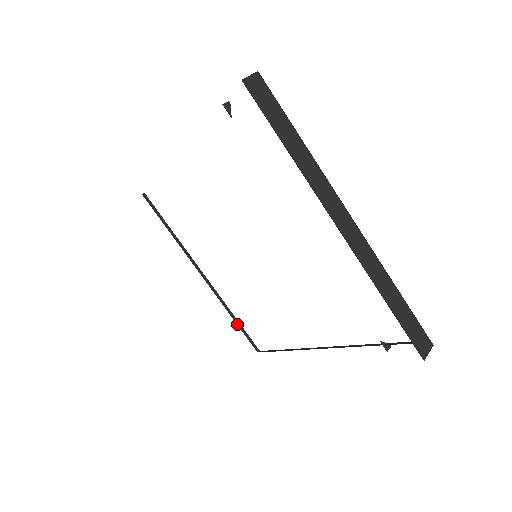
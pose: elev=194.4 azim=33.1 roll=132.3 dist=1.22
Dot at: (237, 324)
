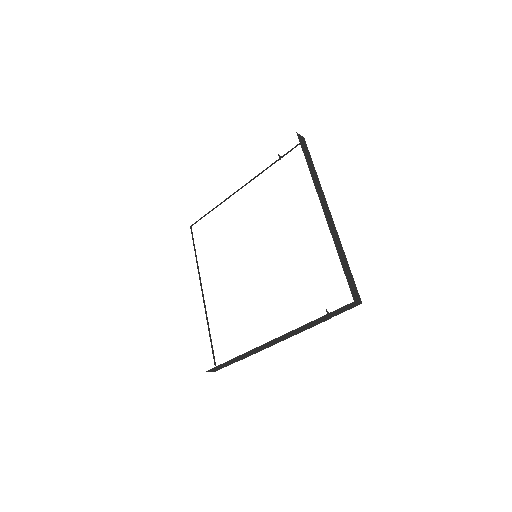
Dot at: (209, 335)
